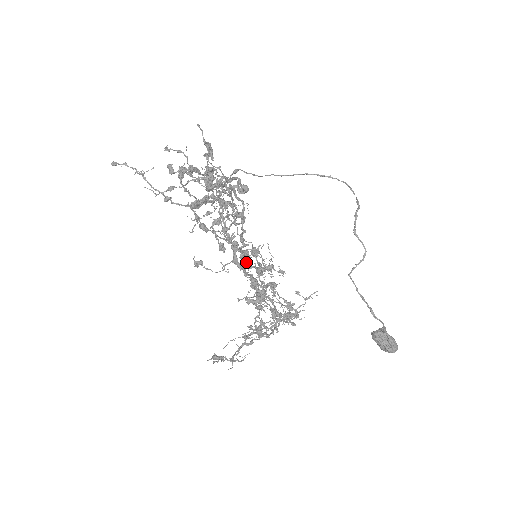
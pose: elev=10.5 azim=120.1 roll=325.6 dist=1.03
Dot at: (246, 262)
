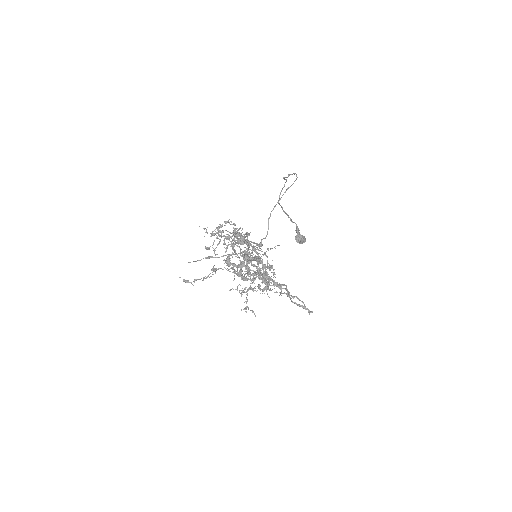
Dot at: occluded
